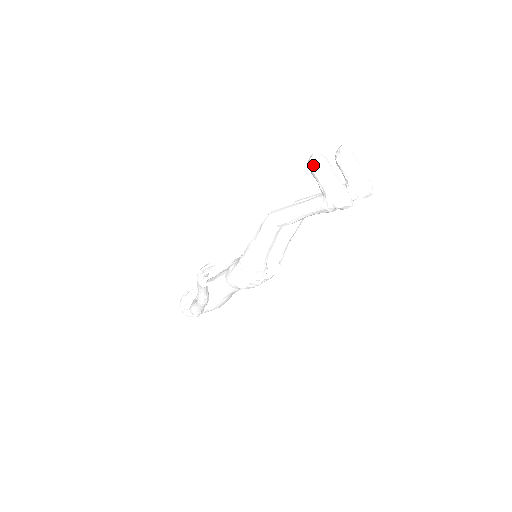
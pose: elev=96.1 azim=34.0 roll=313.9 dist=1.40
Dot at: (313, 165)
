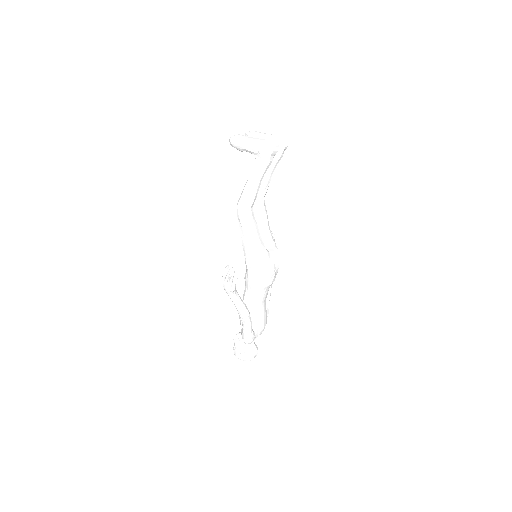
Dot at: (234, 142)
